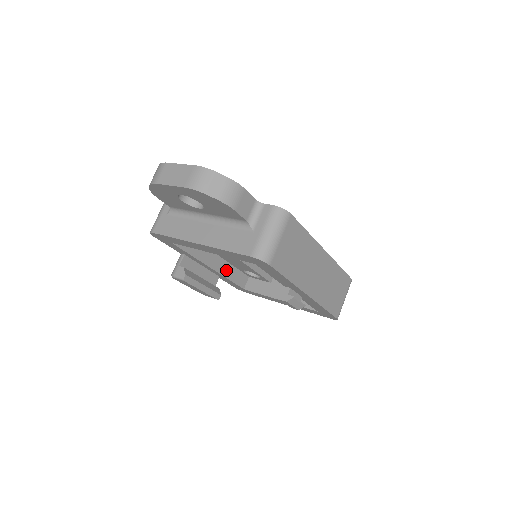
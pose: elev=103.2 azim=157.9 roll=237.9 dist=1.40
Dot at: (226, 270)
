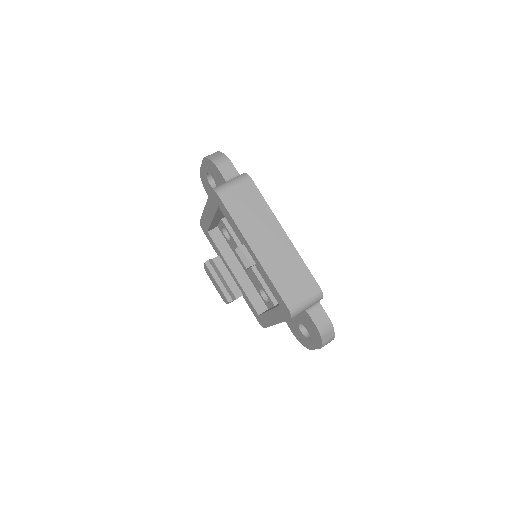
Dot at: (246, 285)
